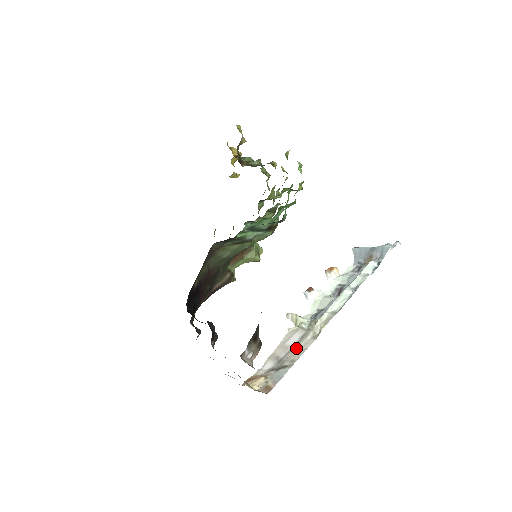
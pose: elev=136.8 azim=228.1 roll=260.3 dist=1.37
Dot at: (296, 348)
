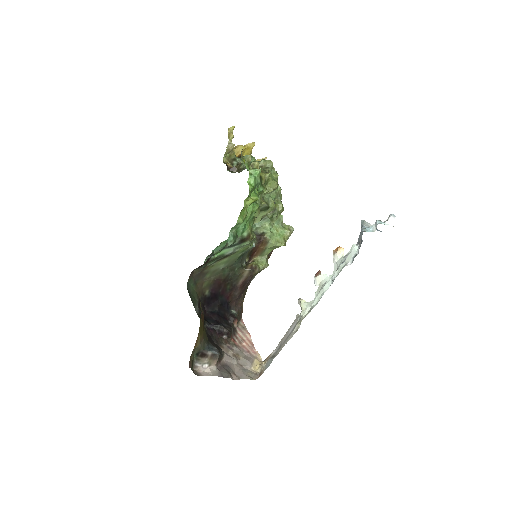
Dot at: (287, 339)
